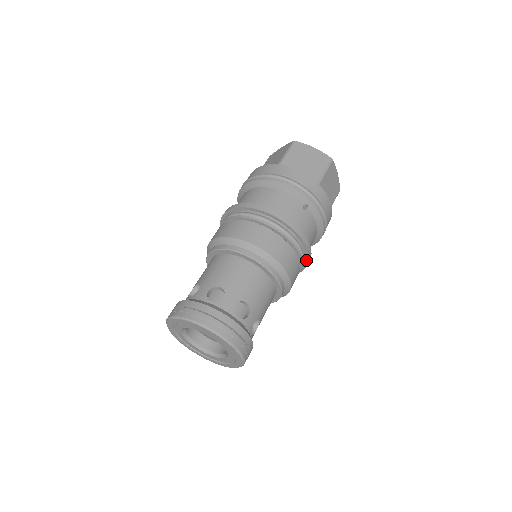
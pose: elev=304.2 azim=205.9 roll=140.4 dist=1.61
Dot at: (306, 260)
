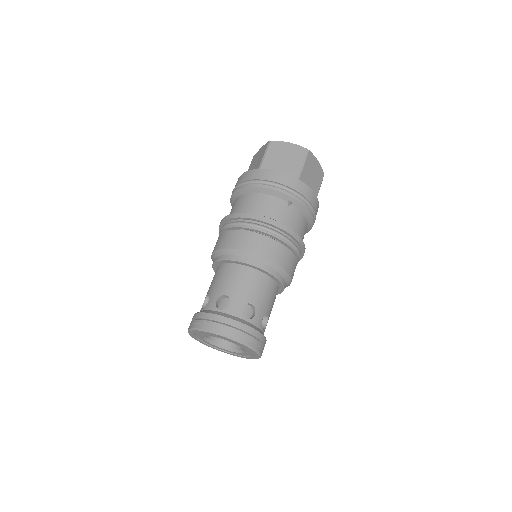
Dot at: (301, 250)
